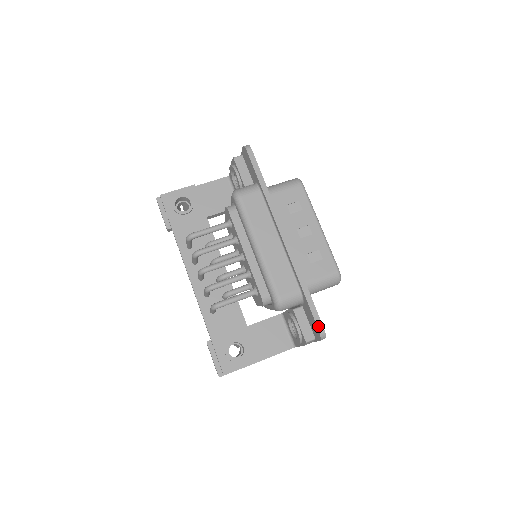
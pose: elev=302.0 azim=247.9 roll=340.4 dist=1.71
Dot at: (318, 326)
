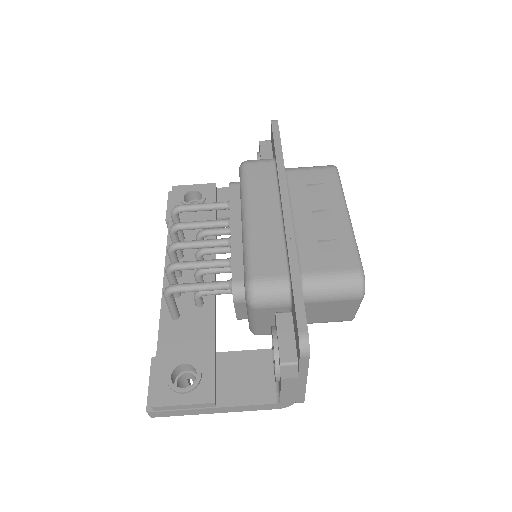
Dot at: (299, 326)
